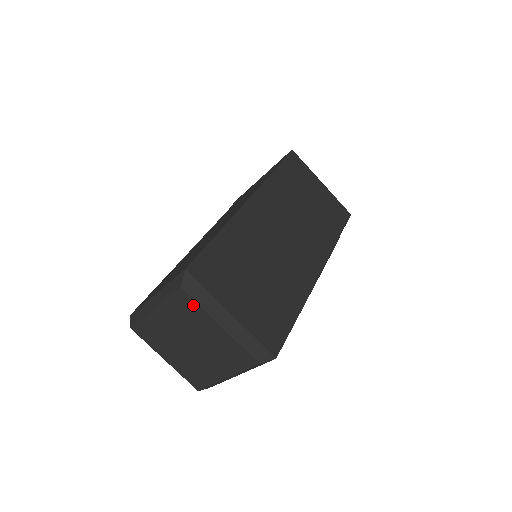
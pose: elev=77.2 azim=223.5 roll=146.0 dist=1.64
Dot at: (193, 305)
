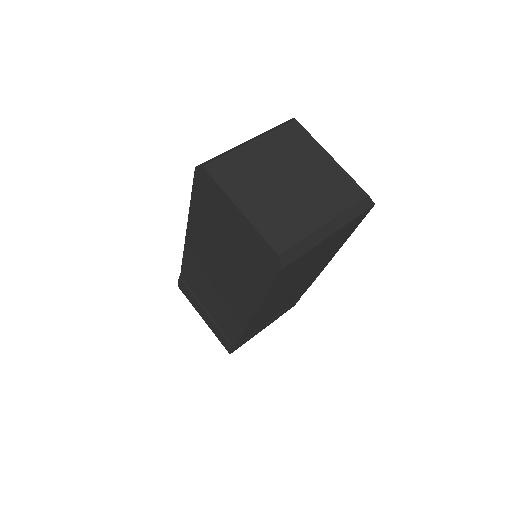
Dot at: (304, 135)
